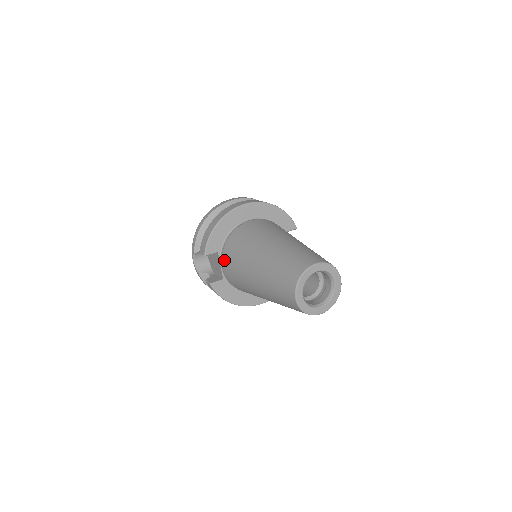
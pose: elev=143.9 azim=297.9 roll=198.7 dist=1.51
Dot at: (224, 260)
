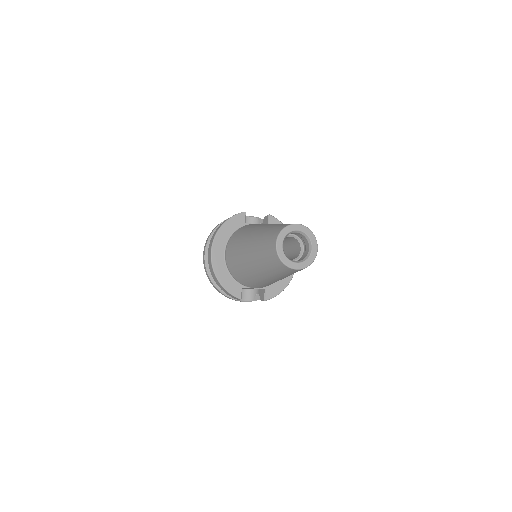
Dot at: occluded
